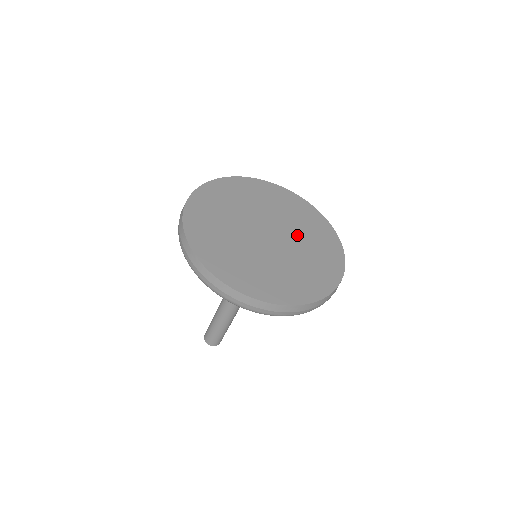
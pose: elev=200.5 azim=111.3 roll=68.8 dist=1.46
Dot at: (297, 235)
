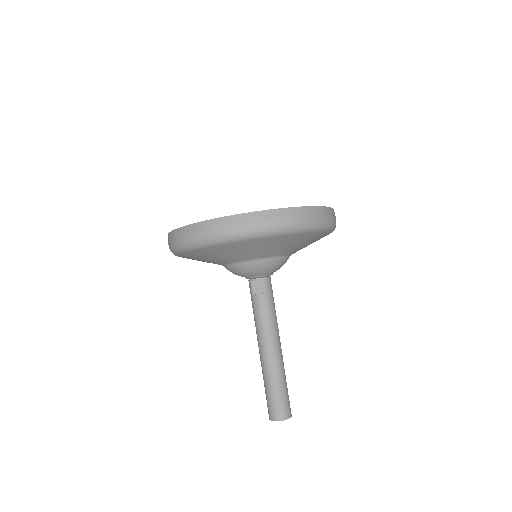
Dot at: occluded
